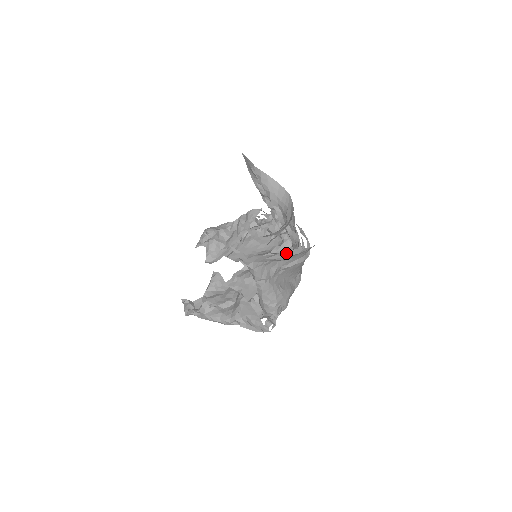
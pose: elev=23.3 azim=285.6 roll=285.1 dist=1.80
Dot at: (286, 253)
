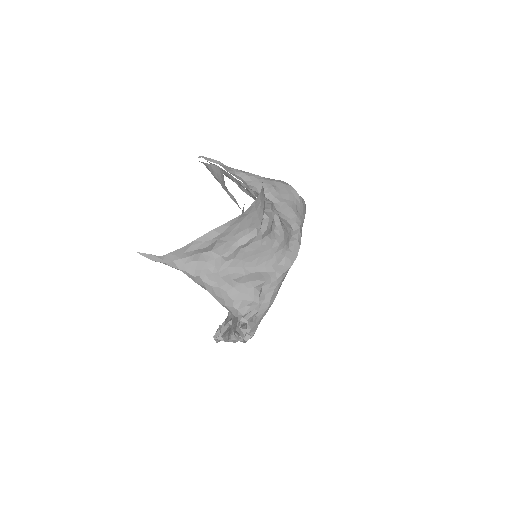
Dot at: (203, 238)
